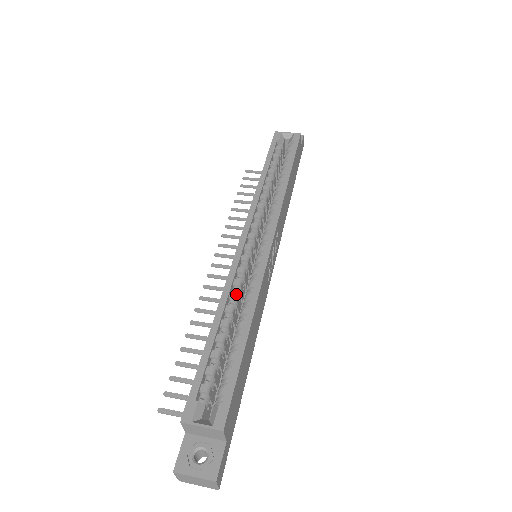
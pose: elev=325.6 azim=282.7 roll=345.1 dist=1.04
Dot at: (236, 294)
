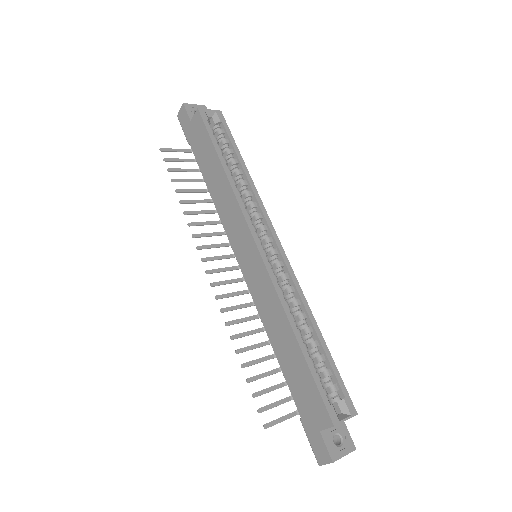
Dot at: occluded
